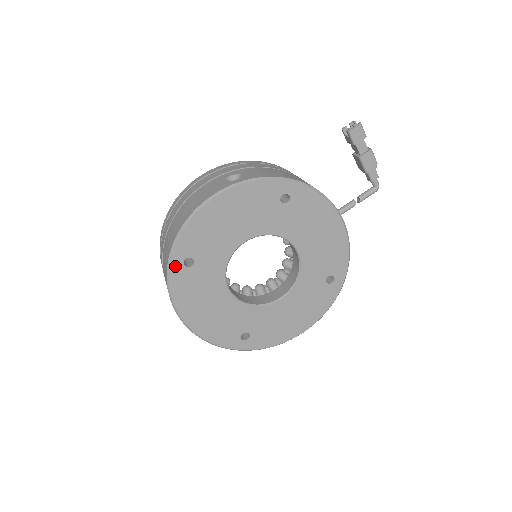
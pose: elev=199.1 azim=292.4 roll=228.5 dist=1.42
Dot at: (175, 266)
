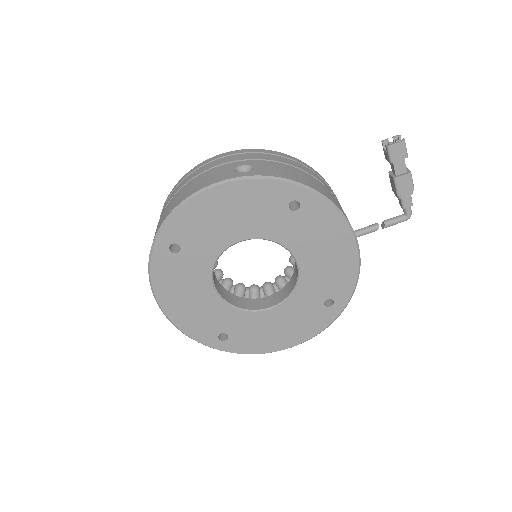
Dot at: (159, 248)
